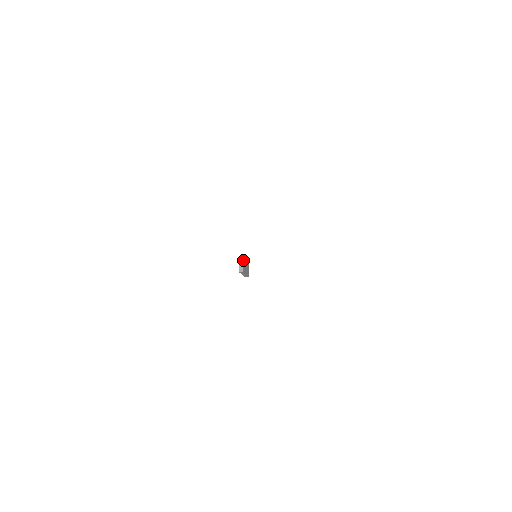
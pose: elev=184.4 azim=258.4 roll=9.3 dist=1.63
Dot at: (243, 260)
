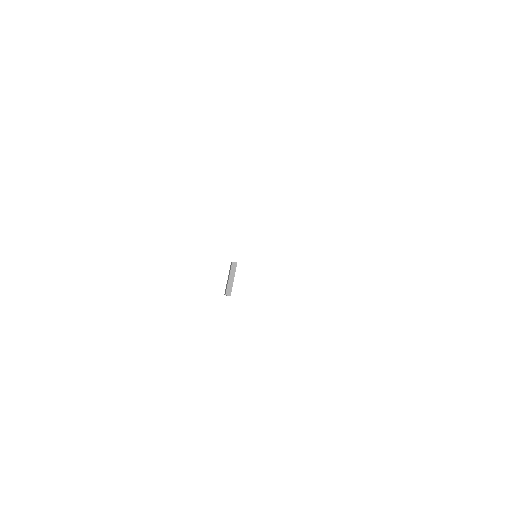
Dot at: occluded
